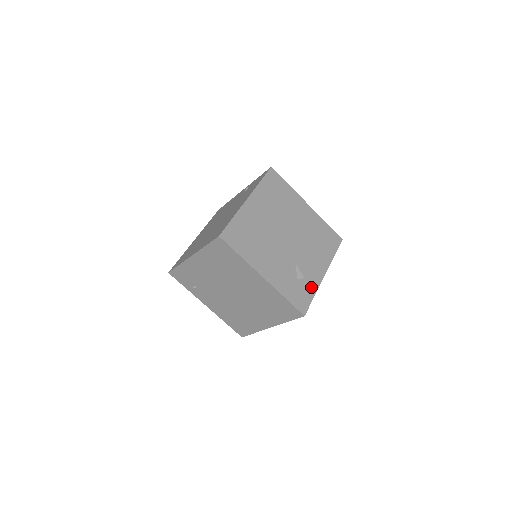
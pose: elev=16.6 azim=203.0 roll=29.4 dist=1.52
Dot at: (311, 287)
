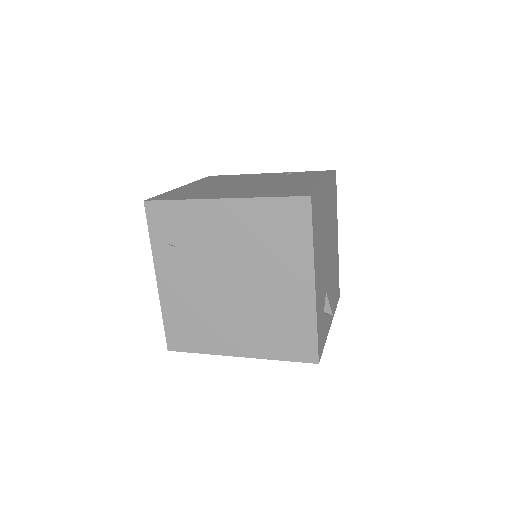
Dot at: (326, 331)
